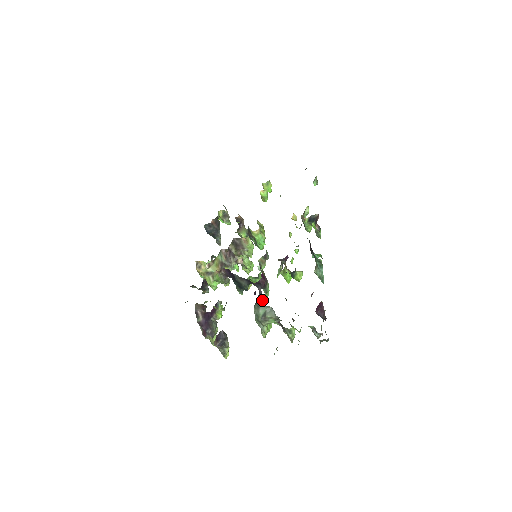
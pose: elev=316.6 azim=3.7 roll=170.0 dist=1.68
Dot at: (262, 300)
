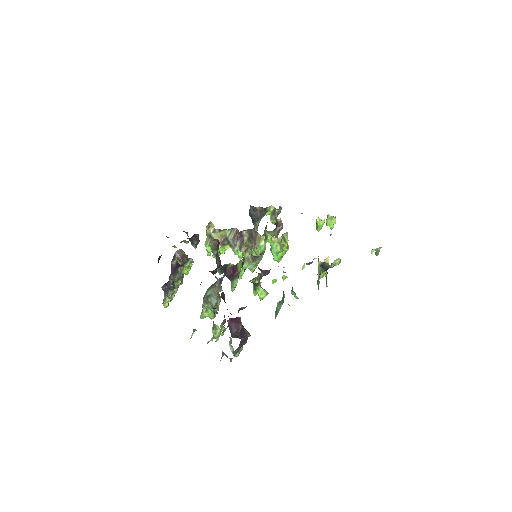
Dot at: (219, 286)
